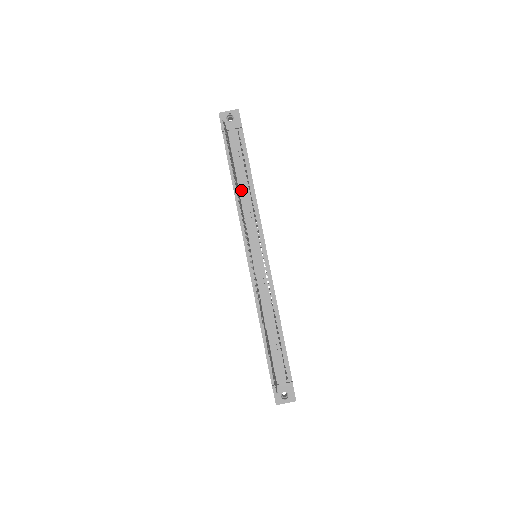
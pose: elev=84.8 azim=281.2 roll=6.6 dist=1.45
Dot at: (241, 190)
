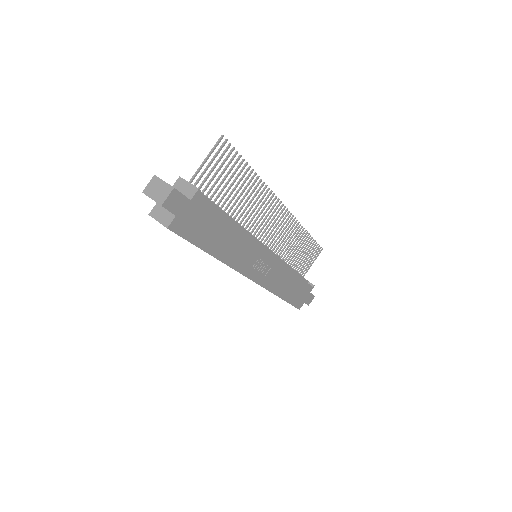
Dot at: occluded
